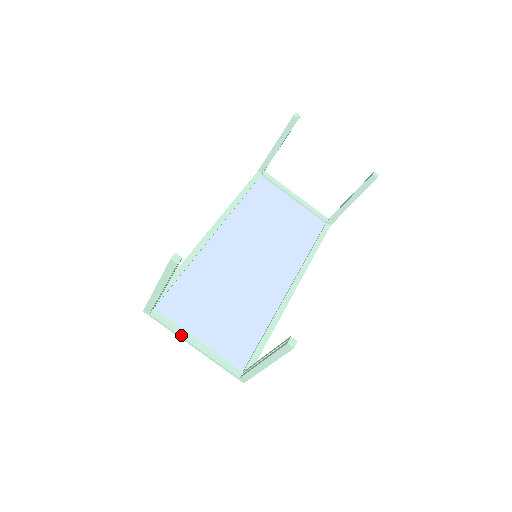
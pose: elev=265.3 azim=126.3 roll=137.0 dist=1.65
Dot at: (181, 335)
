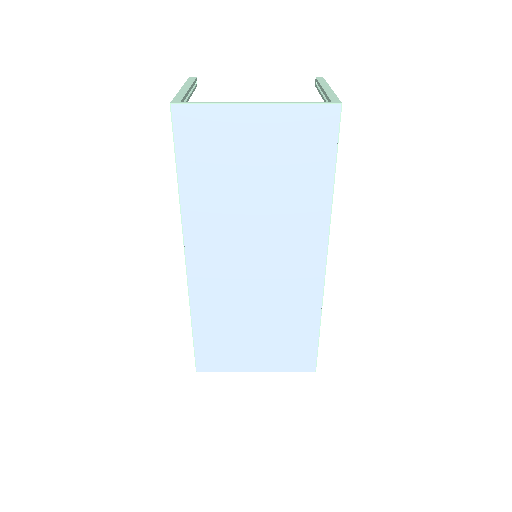
Dot at: (232, 103)
